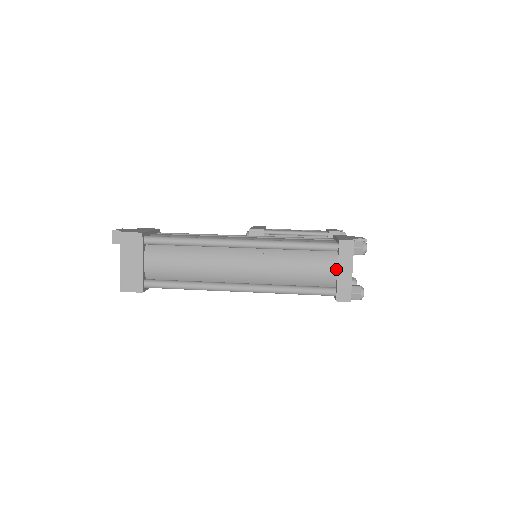
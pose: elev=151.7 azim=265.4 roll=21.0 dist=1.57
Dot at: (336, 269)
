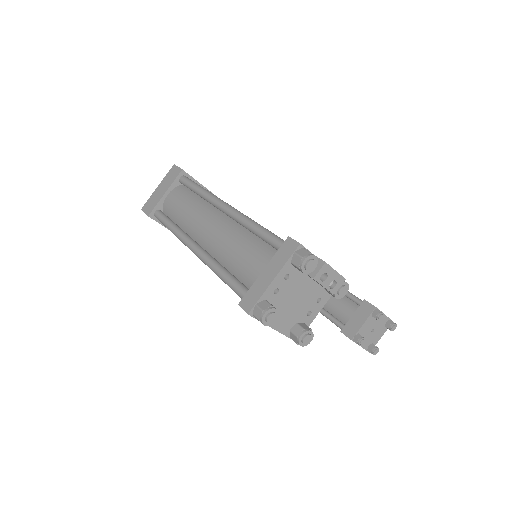
Dot at: (266, 270)
